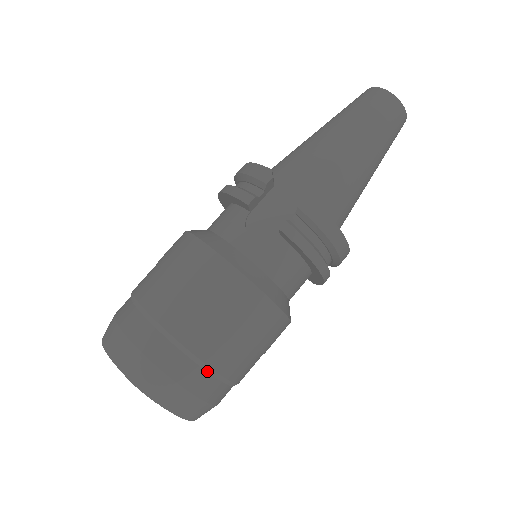
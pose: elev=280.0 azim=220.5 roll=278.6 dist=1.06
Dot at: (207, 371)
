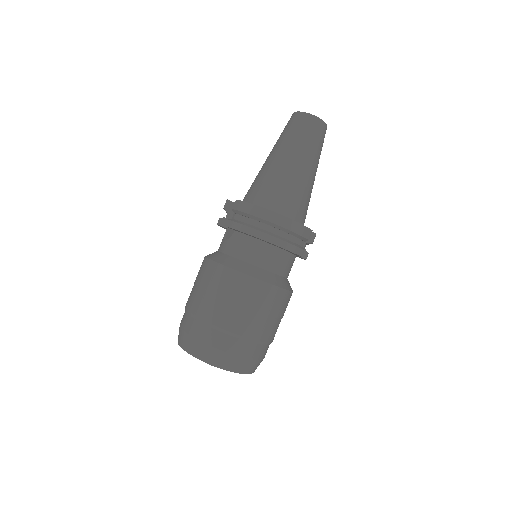
Dot at: (208, 326)
